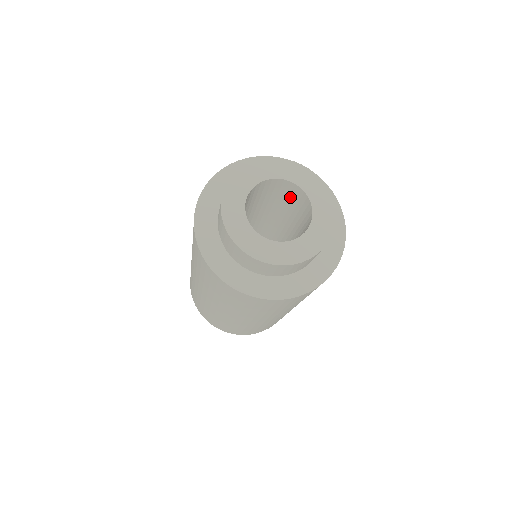
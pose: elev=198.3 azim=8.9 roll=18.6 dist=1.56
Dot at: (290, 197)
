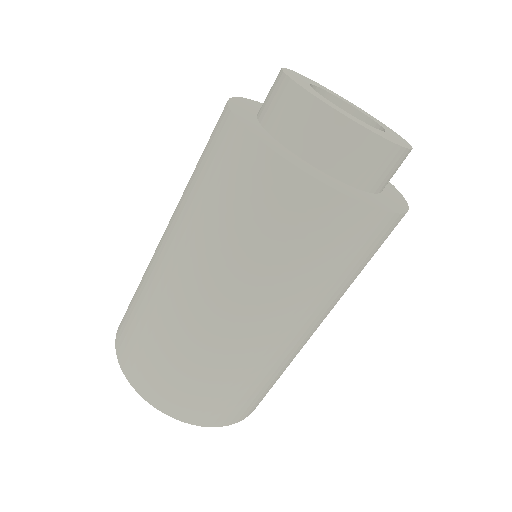
Dot at: occluded
